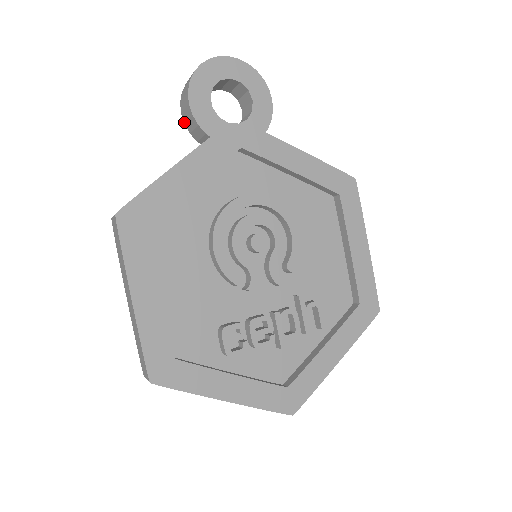
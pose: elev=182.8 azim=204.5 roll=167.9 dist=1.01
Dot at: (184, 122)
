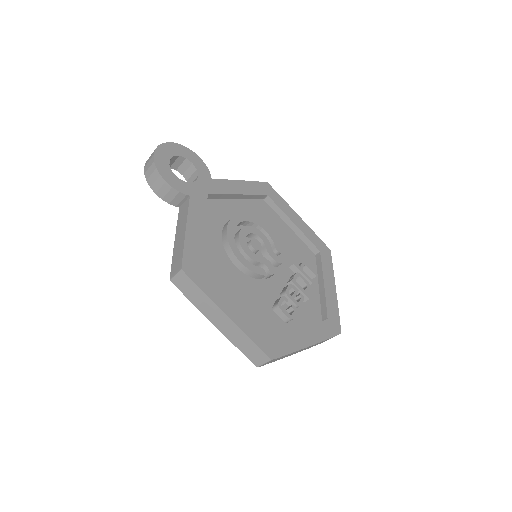
Dot at: (161, 198)
